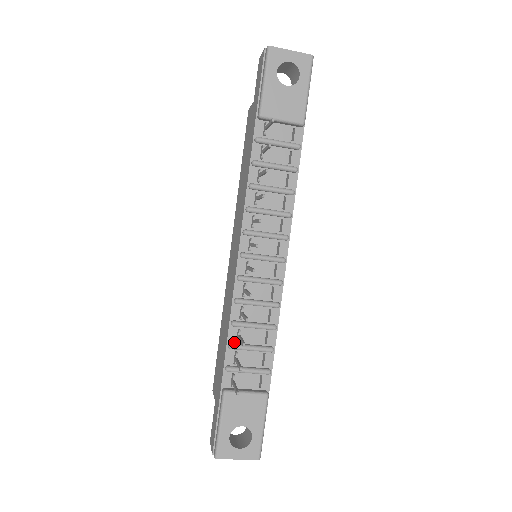
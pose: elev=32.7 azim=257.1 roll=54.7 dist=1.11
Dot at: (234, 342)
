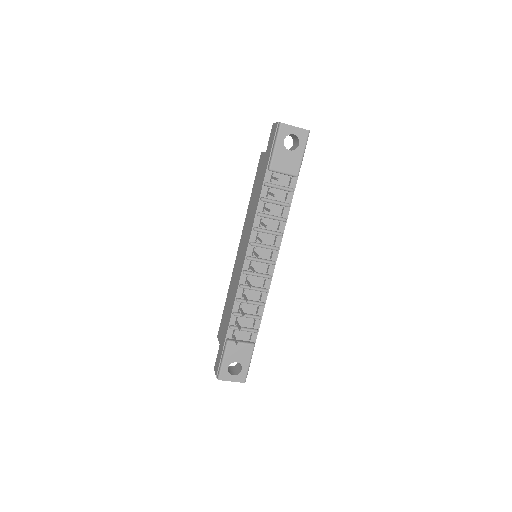
Dot at: (237, 311)
